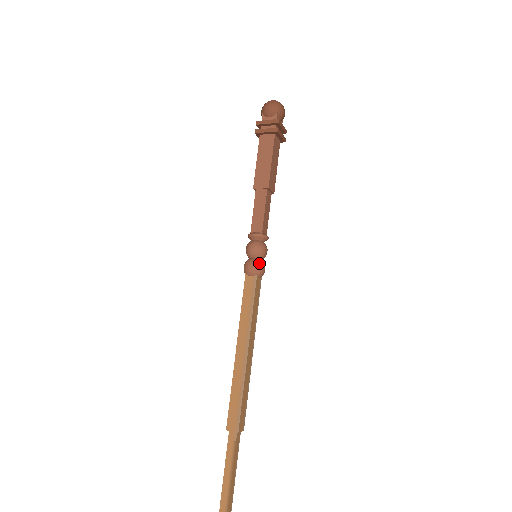
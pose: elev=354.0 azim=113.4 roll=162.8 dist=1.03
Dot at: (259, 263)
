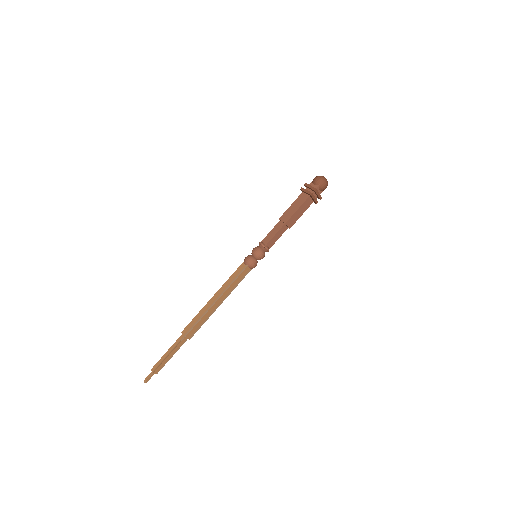
Dot at: (253, 260)
